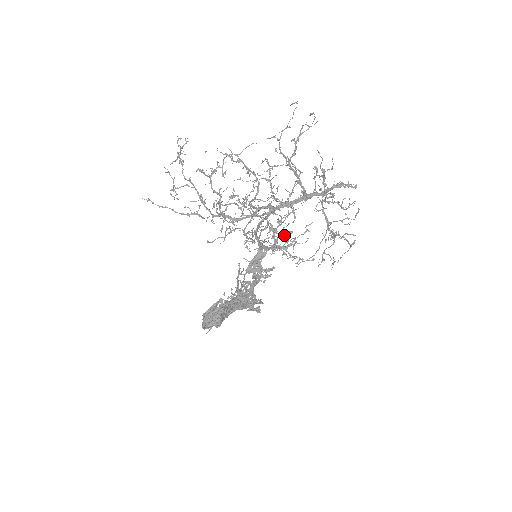
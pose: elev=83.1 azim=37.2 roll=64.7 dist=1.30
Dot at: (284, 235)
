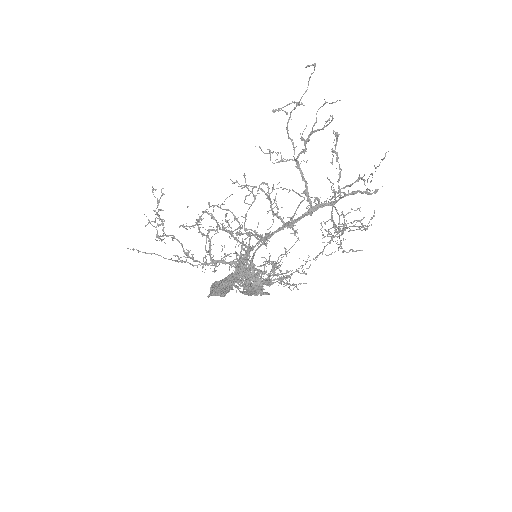
Dot at: occluded
